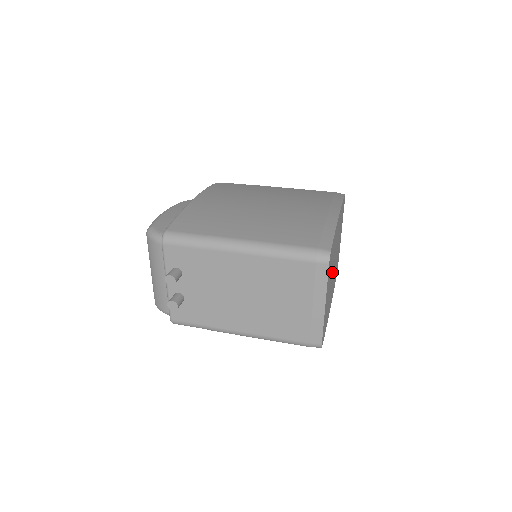
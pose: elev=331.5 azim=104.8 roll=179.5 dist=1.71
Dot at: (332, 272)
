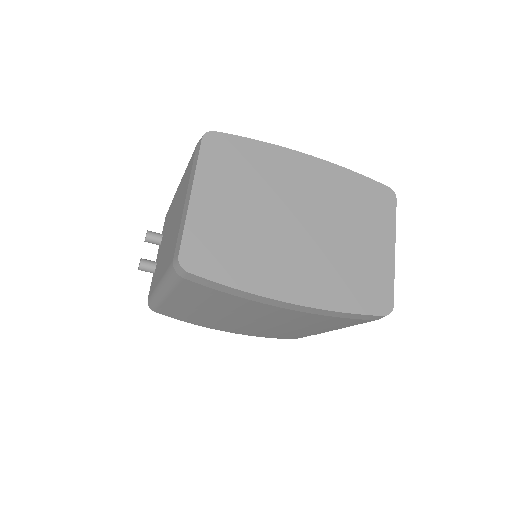
Dot at: (272, 213)
